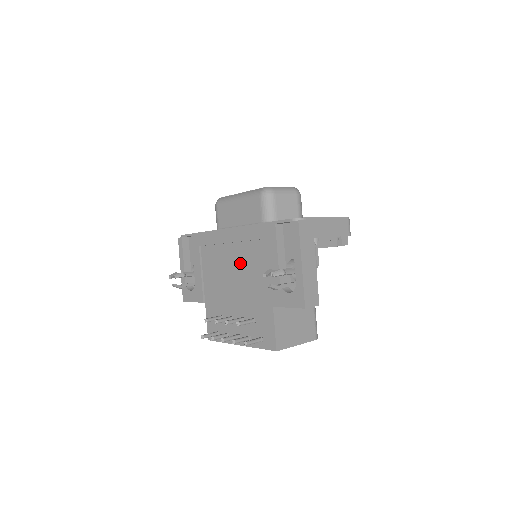
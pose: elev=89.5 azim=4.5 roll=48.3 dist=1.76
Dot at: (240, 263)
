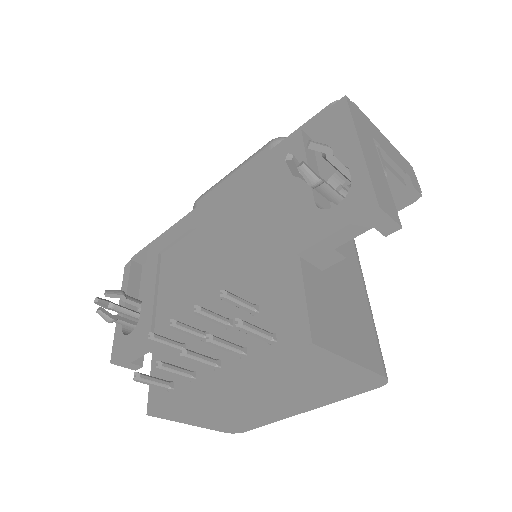
Dot at: (231, 230)
